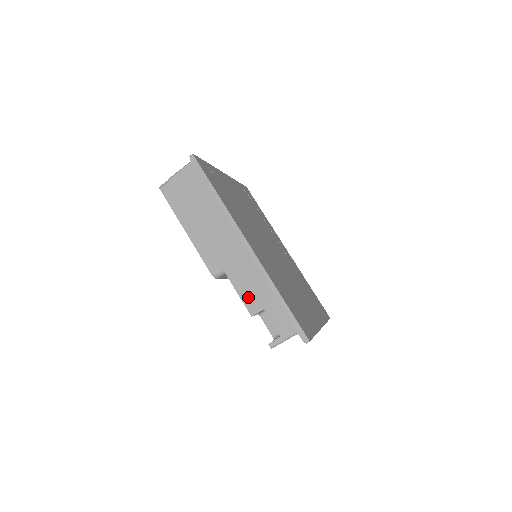
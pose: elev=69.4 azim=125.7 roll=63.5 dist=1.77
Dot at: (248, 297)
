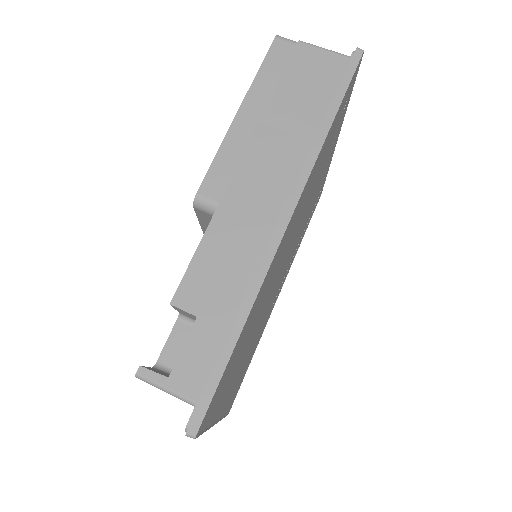
Dot at: (200, 276)
